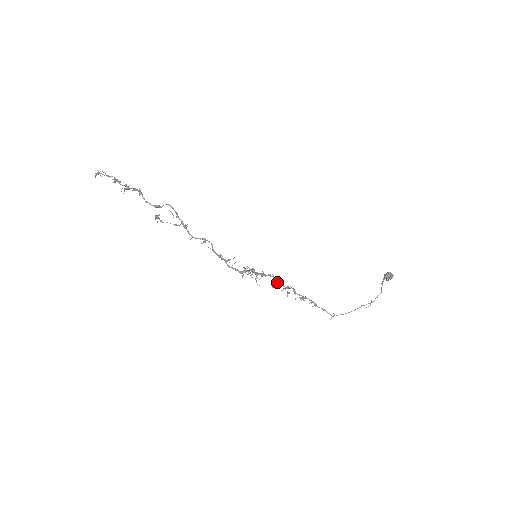
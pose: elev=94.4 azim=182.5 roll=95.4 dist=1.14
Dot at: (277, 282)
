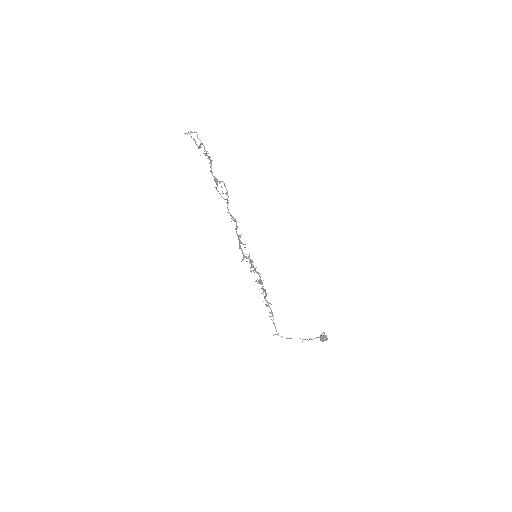
Dot at: occluded
